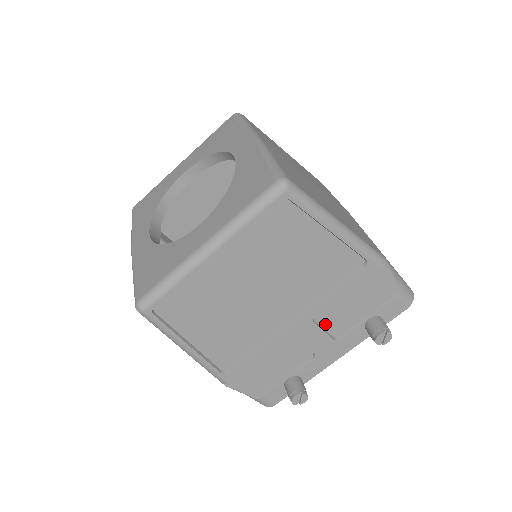
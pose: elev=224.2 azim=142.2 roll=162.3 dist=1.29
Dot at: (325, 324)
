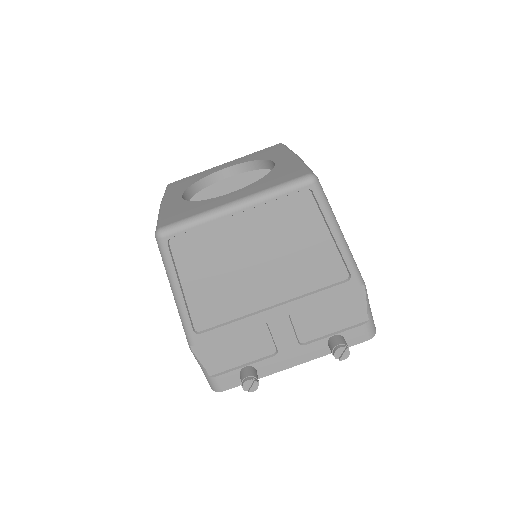
Dot at: (297, 324)
